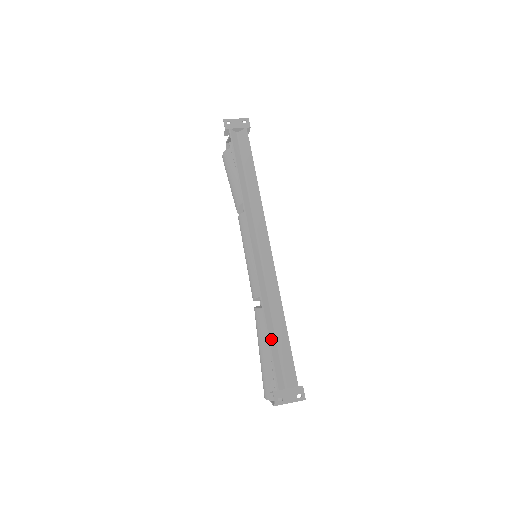
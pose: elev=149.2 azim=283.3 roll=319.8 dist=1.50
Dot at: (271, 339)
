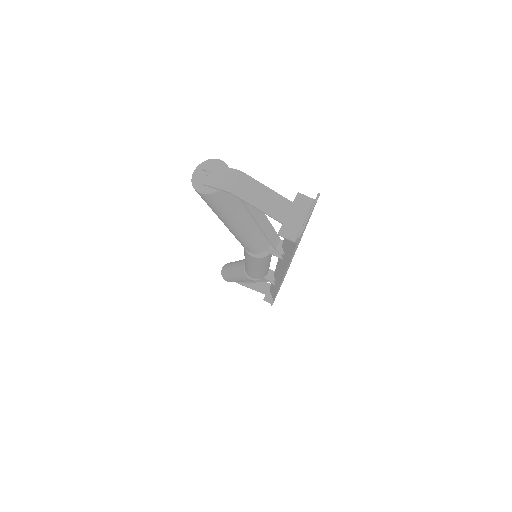
Dot at: occluded
